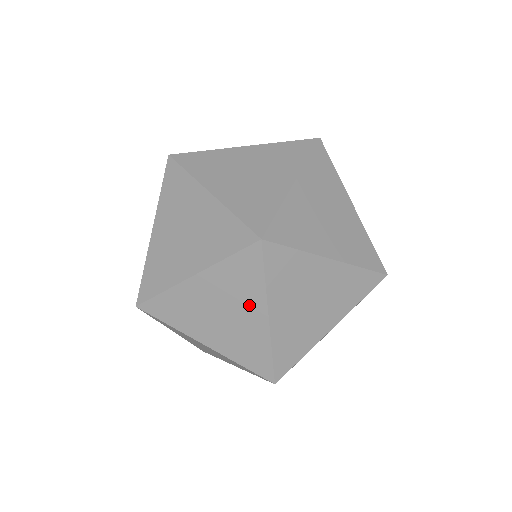
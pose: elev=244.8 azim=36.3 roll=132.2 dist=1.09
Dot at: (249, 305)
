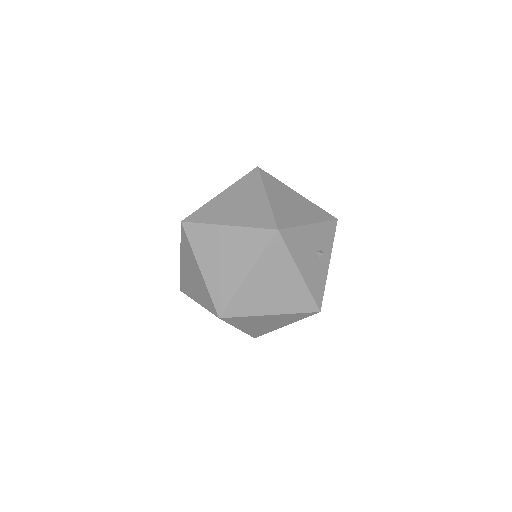
Dot at: (194, 265)
